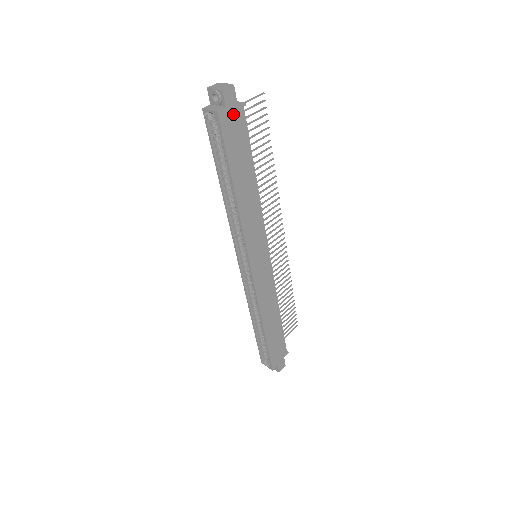
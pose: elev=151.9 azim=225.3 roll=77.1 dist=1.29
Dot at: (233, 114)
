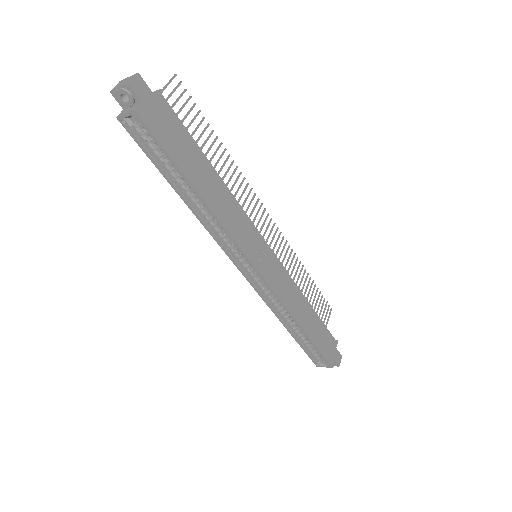
Dot at: (154, 107)
